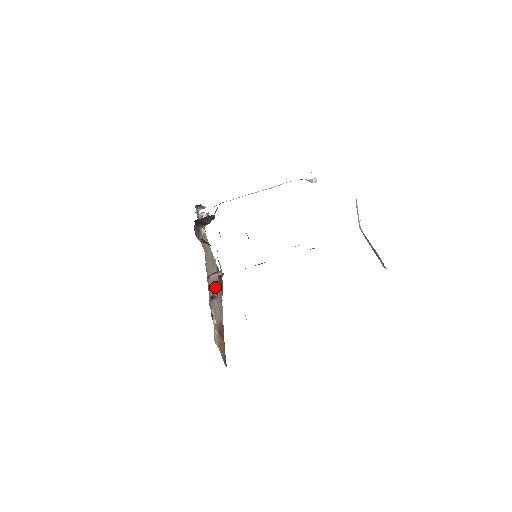
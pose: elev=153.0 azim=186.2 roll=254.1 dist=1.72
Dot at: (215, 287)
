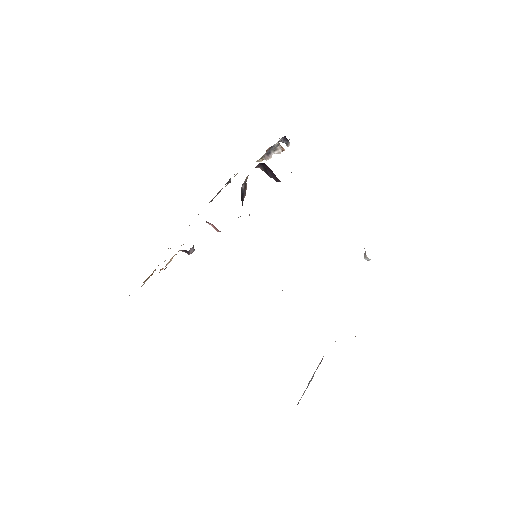
Dot at: occluded
